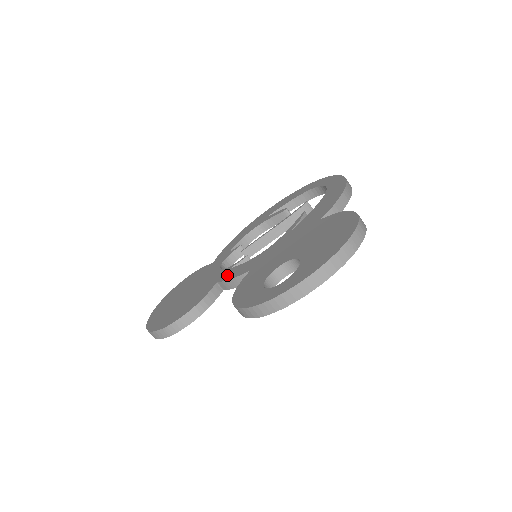
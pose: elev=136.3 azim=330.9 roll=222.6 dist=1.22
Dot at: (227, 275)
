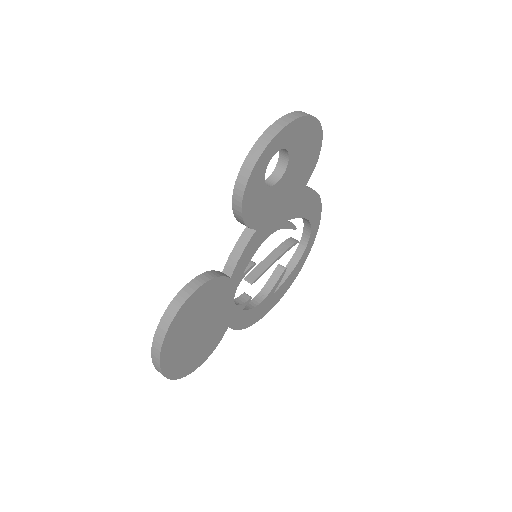
Dot at: occluded
